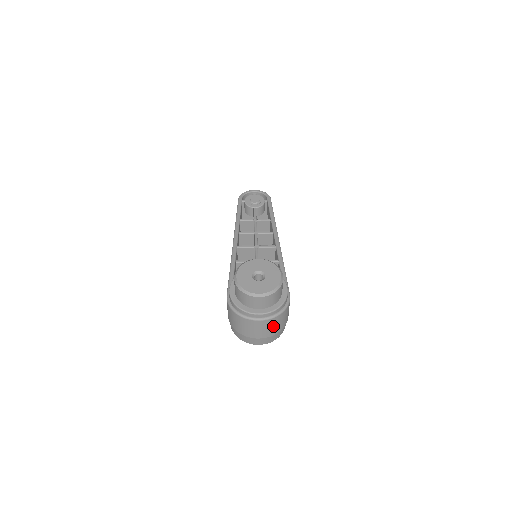
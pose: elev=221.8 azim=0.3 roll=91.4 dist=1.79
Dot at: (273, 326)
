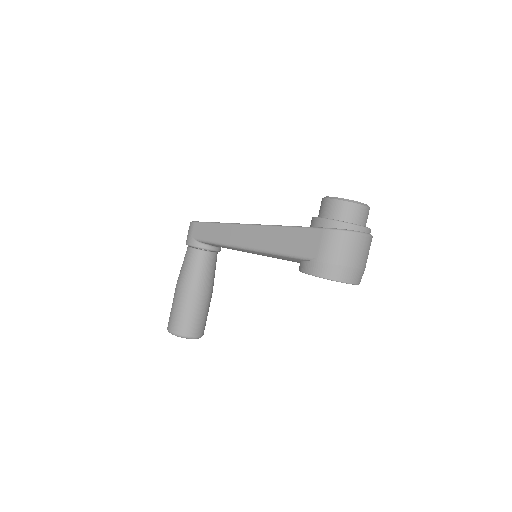
Dot at: occluded
